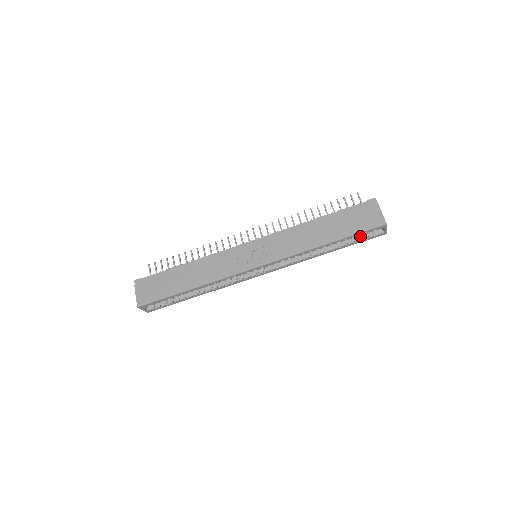
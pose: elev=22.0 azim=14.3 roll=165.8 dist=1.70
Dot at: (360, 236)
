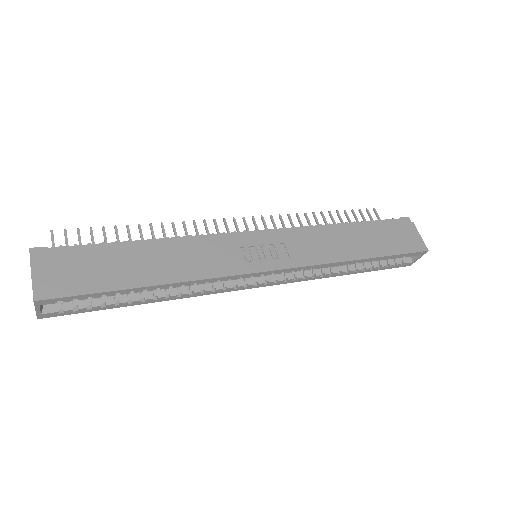
Dot at: (389, 260)
